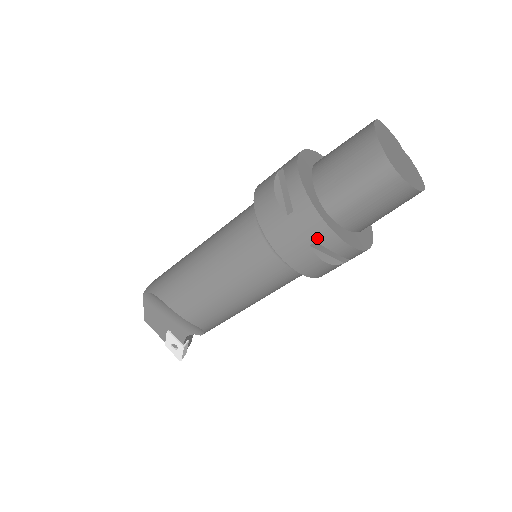
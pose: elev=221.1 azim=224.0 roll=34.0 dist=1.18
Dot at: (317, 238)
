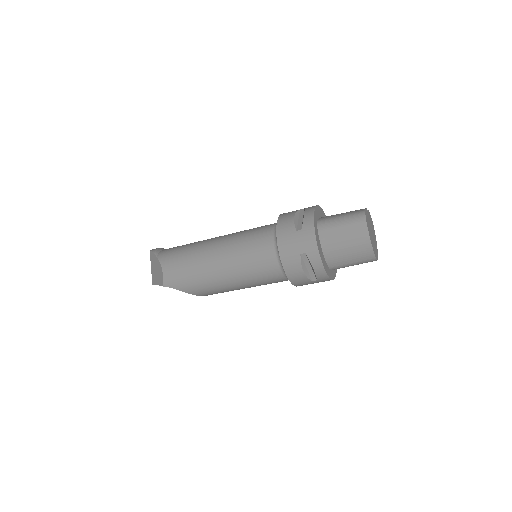
Dot at: occluded
